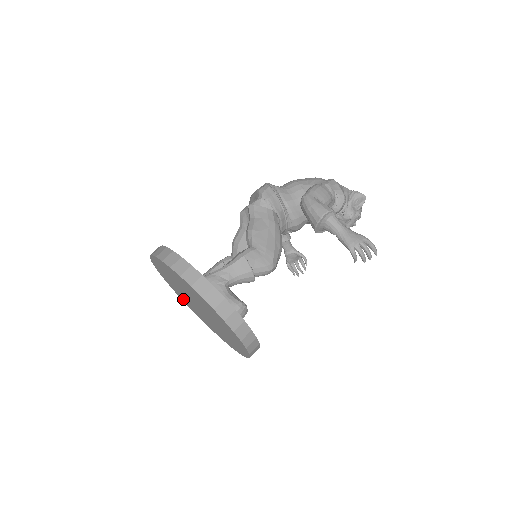
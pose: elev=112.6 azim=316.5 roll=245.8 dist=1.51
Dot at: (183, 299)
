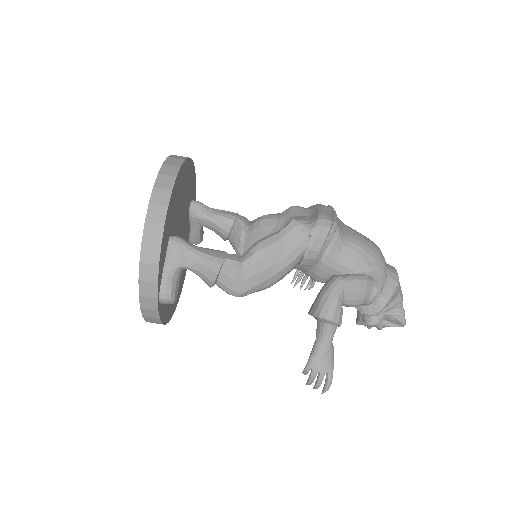
Dot at: occluded
